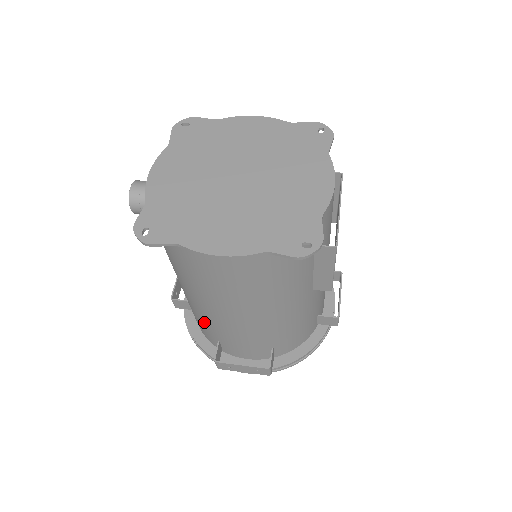
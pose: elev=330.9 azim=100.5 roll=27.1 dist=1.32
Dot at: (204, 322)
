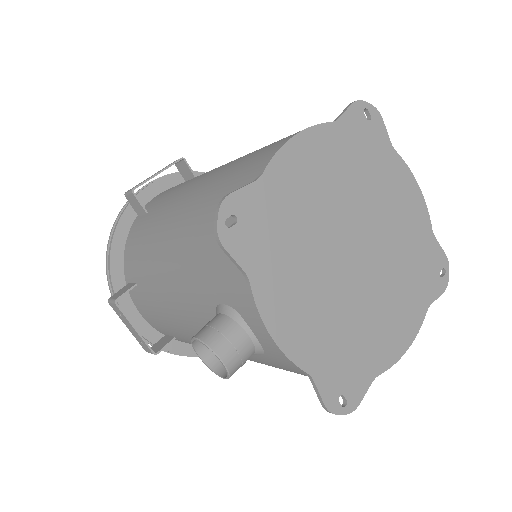
Dot at: occluded
